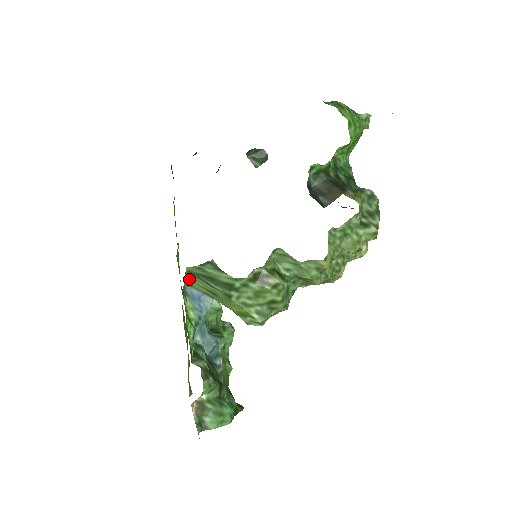
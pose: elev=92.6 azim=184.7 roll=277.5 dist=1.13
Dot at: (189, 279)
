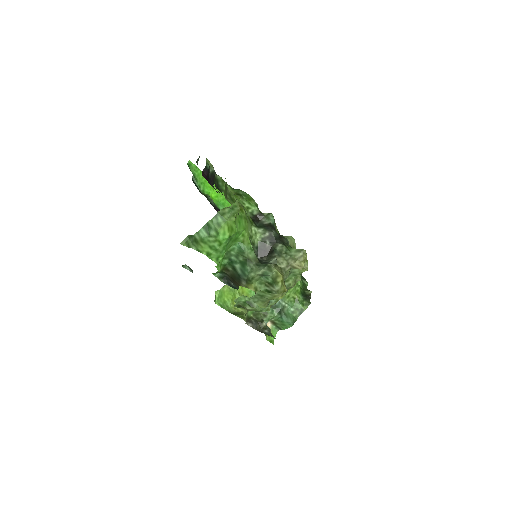
Dot at: (225, 285)
